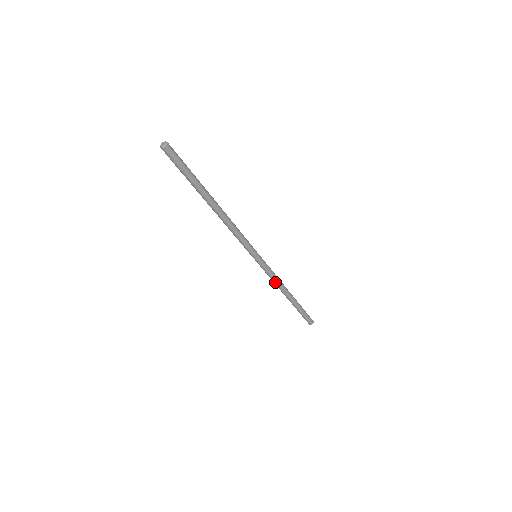
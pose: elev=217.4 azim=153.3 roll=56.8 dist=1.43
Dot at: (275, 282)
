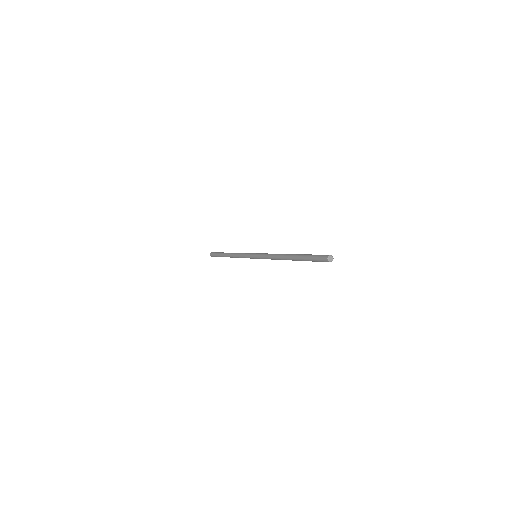
Dot at: (239, 257)
